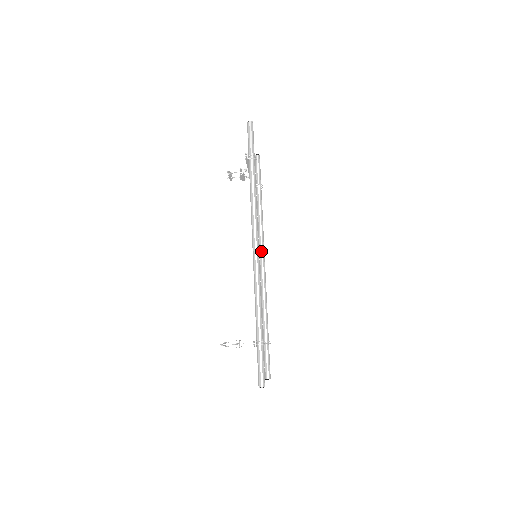
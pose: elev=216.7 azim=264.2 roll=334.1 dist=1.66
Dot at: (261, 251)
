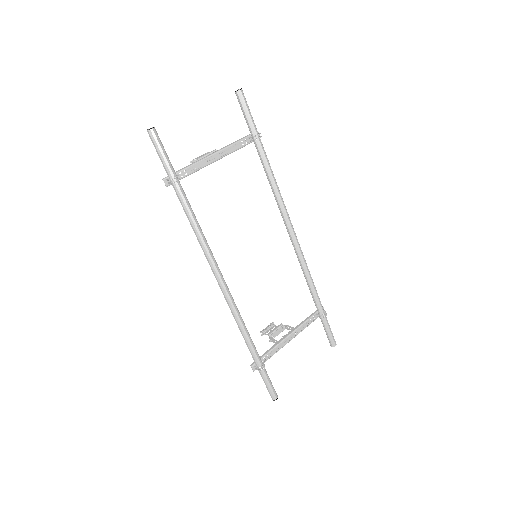
Dot at: (284, 222)
